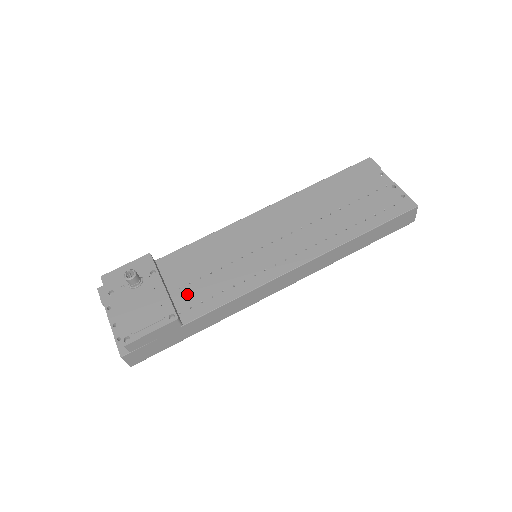
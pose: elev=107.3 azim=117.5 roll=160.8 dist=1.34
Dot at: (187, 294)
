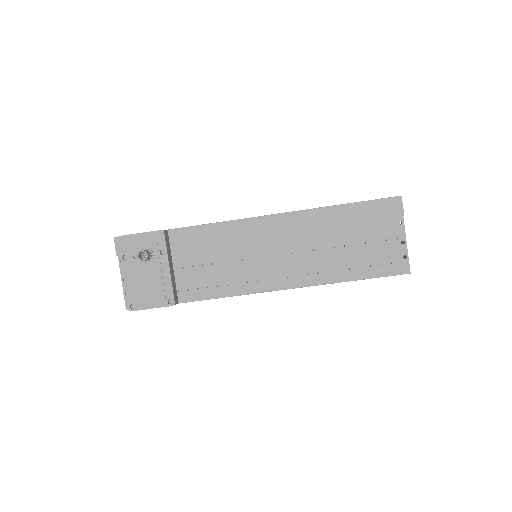
Dot at: (188, 276)
